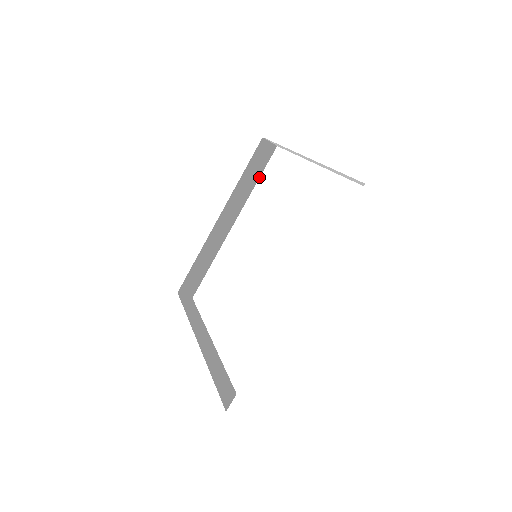
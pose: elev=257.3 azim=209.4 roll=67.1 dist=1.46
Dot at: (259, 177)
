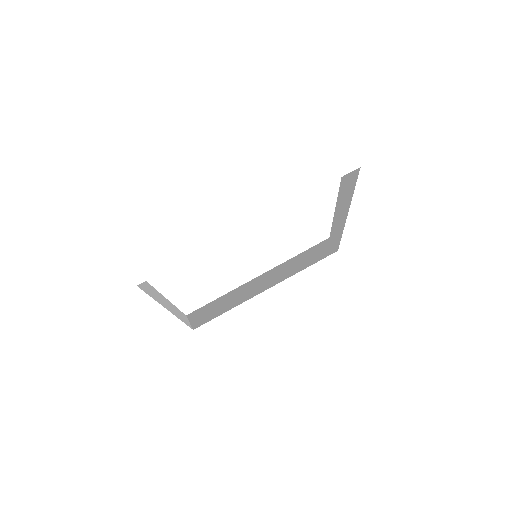
Dot at: (310, 265)
